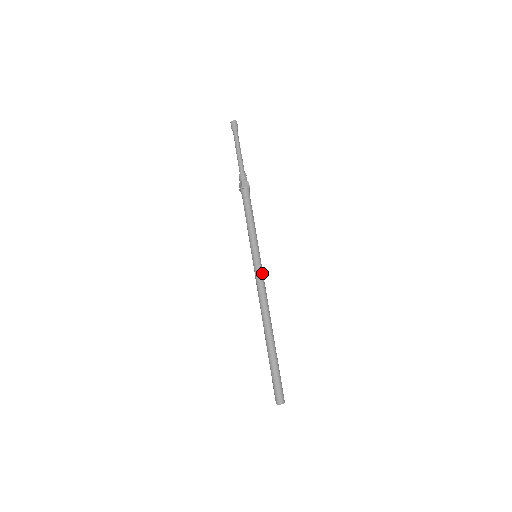
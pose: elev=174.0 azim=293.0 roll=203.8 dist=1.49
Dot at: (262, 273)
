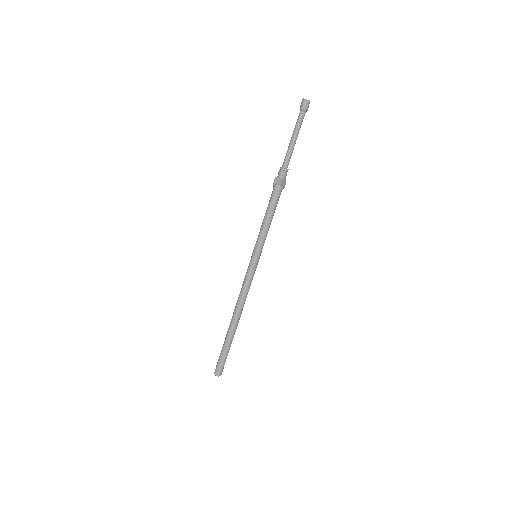
Dot at: occluded
